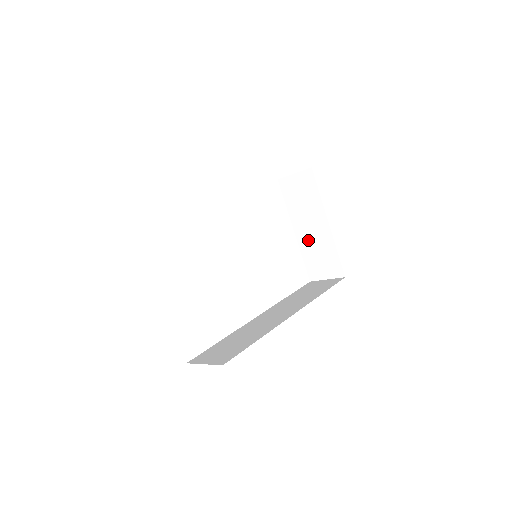
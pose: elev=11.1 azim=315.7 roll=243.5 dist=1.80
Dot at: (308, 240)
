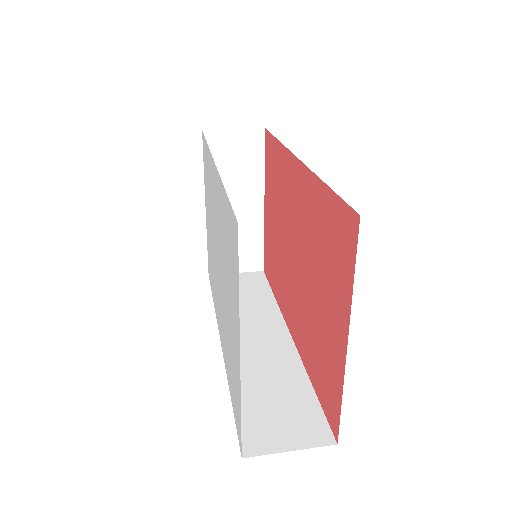
Dot at: occluded
